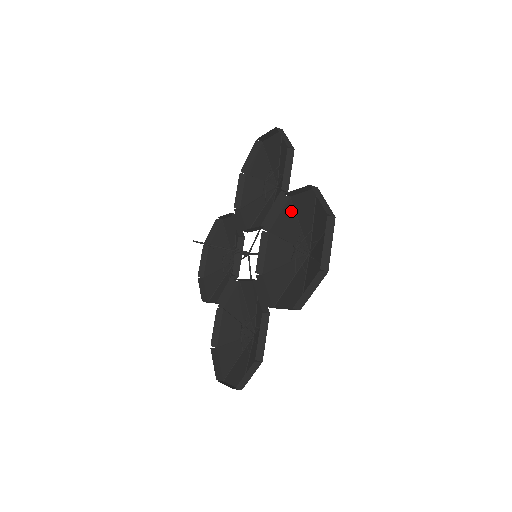
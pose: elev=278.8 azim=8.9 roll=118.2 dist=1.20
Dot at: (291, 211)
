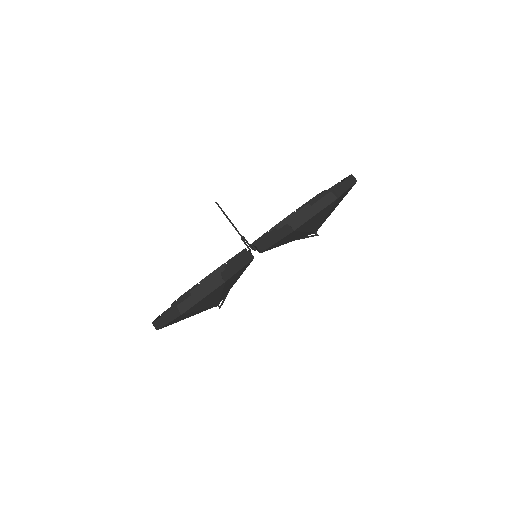
Dot at: occluded
